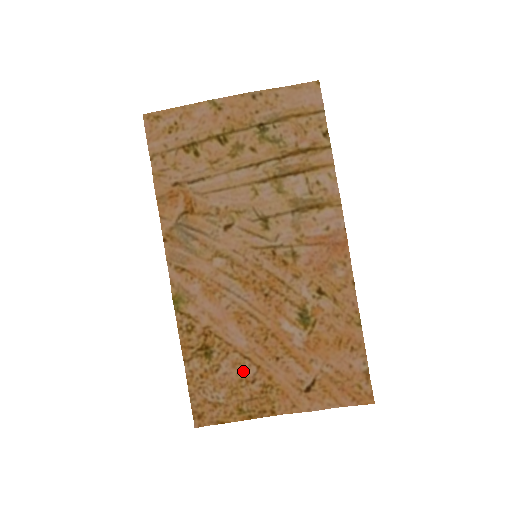
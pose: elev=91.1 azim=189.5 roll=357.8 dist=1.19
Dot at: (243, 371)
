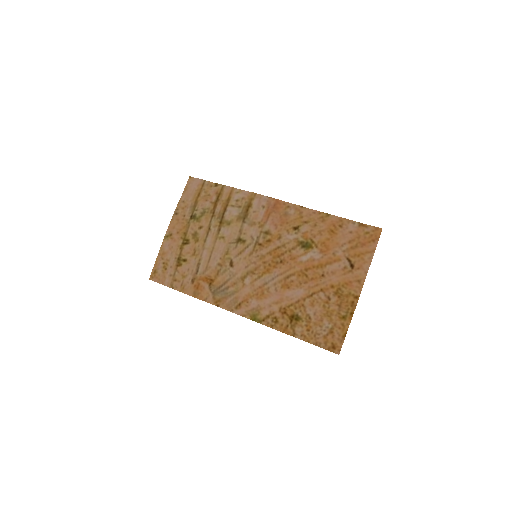
Dot at: (319, 302)
